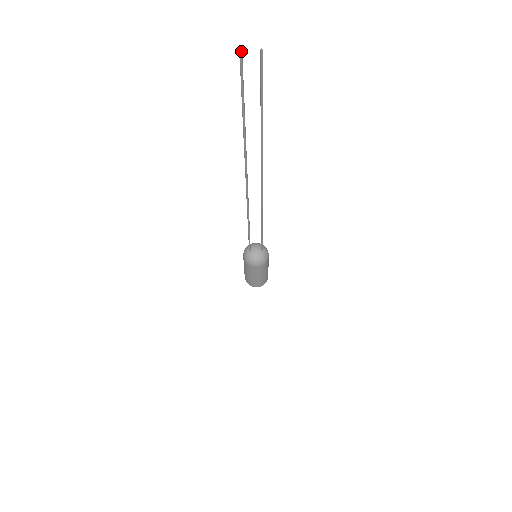
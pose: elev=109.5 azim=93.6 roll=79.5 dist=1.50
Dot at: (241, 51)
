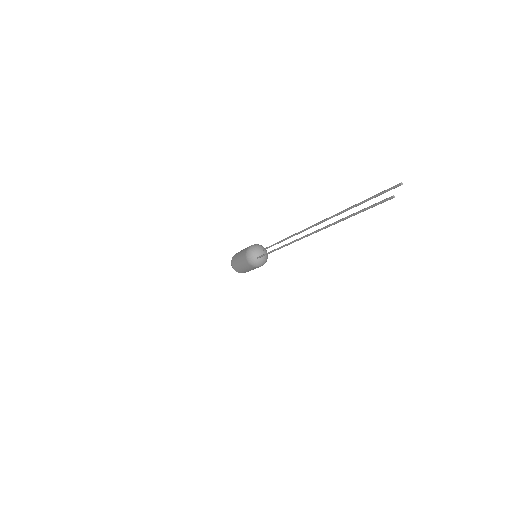
Dot at: occluded
